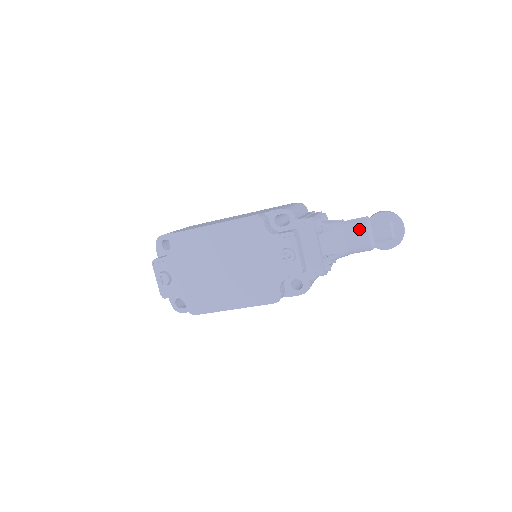
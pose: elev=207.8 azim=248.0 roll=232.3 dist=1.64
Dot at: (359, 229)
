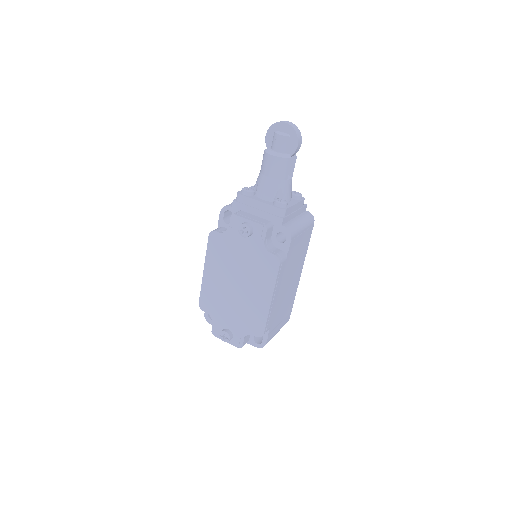
Dot at: (266, 161)
